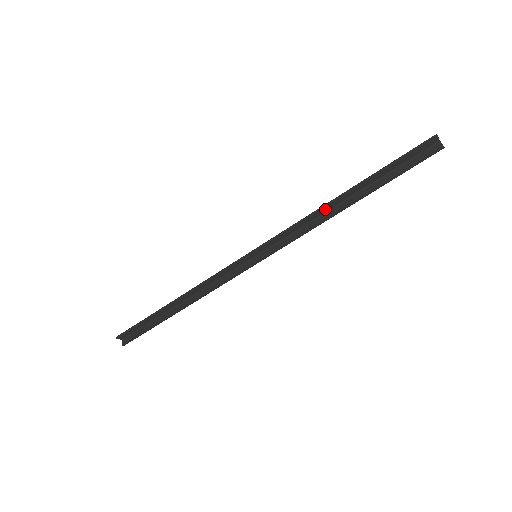
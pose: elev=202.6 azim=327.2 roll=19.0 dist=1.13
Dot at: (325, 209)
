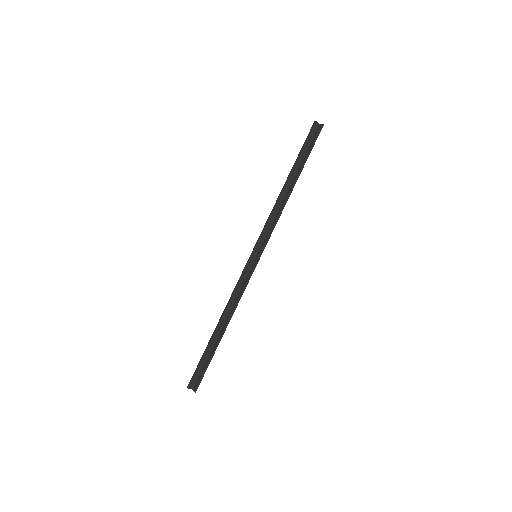
Dot at: (281, 198)
